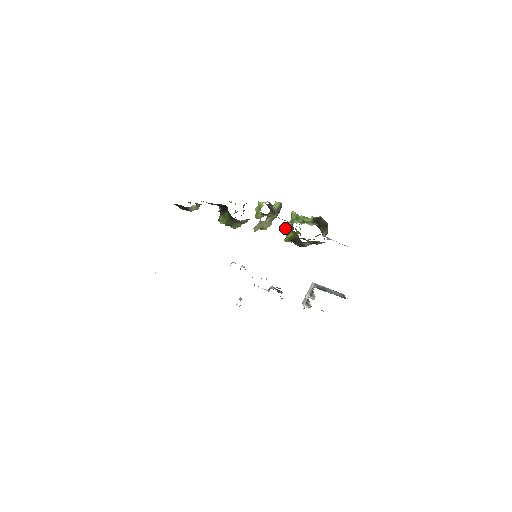
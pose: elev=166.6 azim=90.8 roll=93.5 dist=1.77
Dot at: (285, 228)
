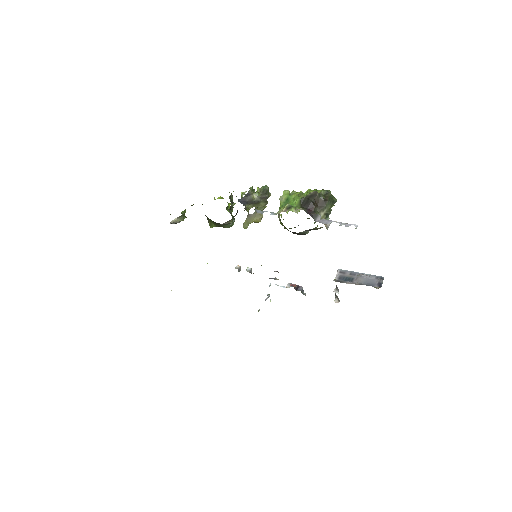
Dot at: (279, 215)
